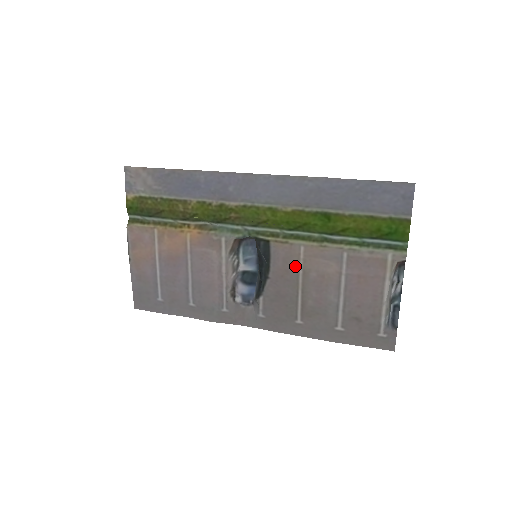
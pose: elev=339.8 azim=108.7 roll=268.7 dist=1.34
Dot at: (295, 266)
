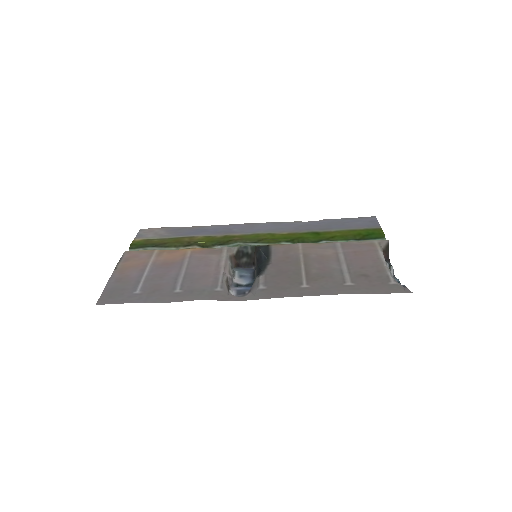
Dot at: (295, 254)
